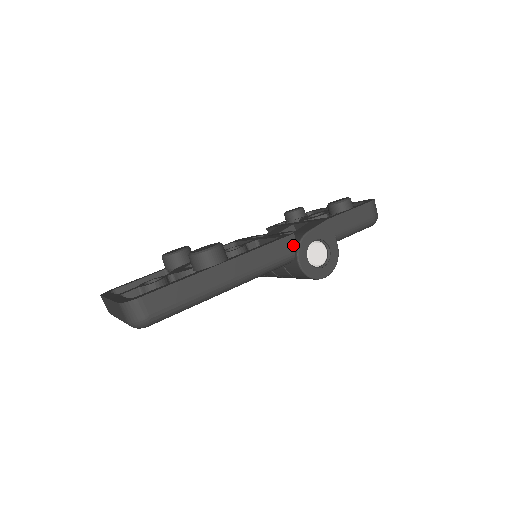
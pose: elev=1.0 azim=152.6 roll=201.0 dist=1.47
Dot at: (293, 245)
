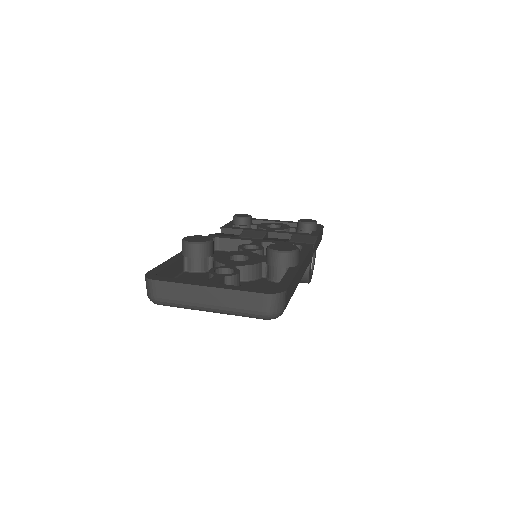
Dot at: occluded
